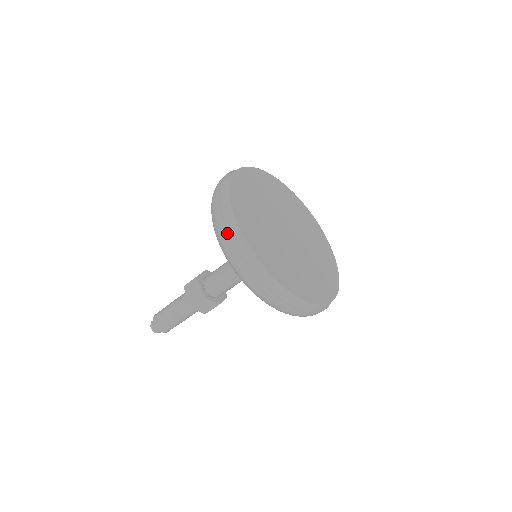
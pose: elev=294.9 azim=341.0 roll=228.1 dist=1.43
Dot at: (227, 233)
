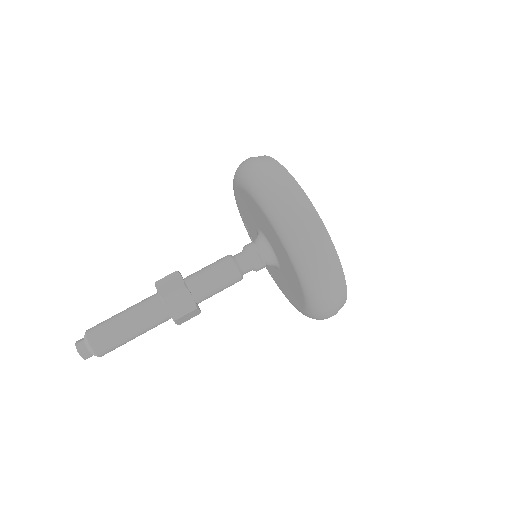
Dot at: (327, 260)
